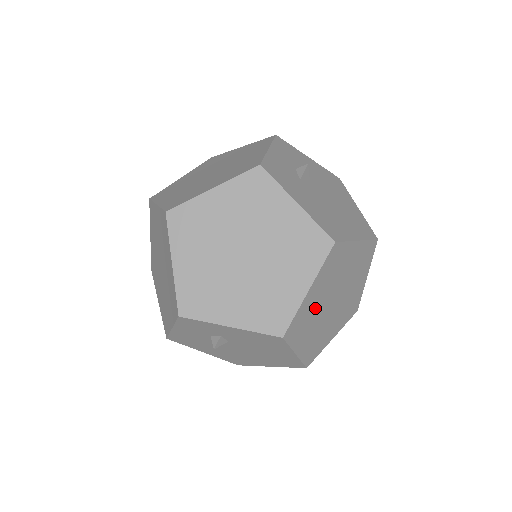
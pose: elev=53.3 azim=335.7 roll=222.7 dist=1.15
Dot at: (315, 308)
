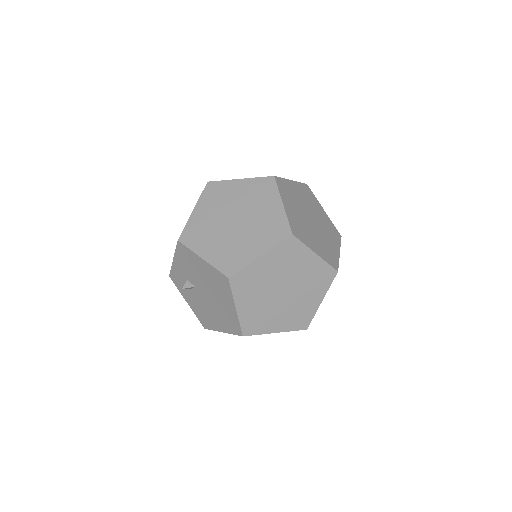
Dot at: (209, 224)
